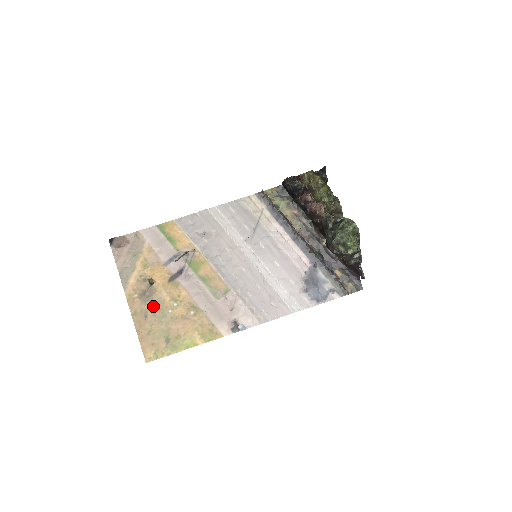
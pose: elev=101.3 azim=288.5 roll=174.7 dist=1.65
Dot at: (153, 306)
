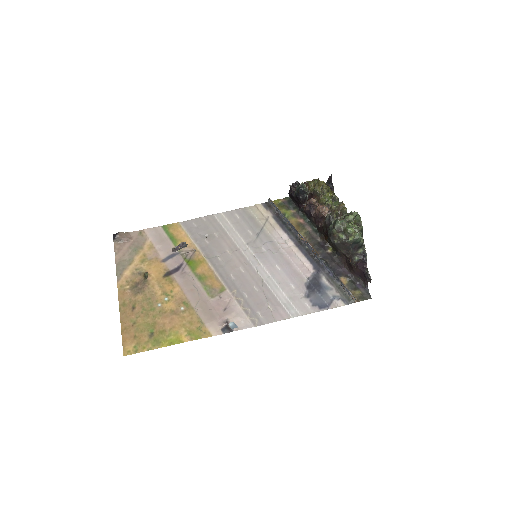
Dot at: (143, 298)
